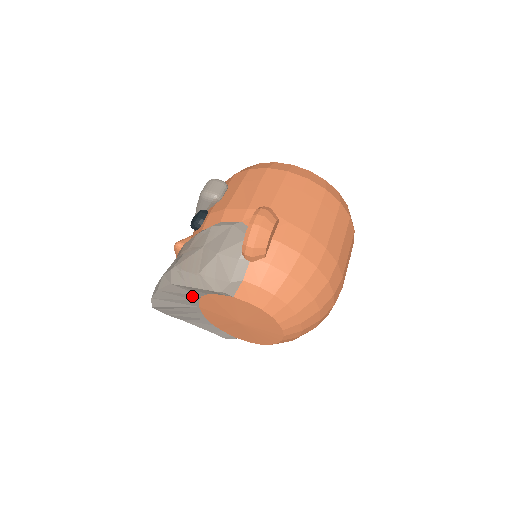
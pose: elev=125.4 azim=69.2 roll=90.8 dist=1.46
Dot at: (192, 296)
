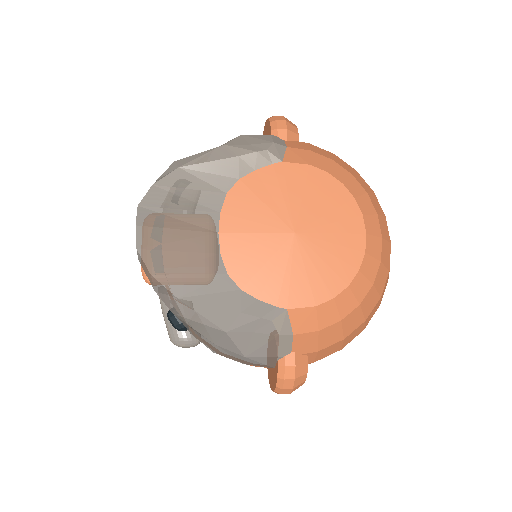
Dot at: (211, 197)
